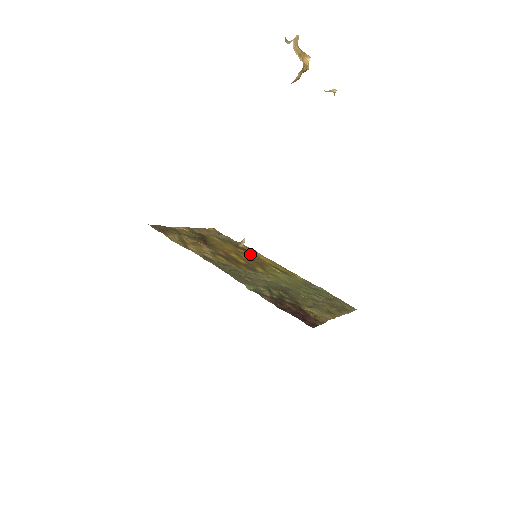
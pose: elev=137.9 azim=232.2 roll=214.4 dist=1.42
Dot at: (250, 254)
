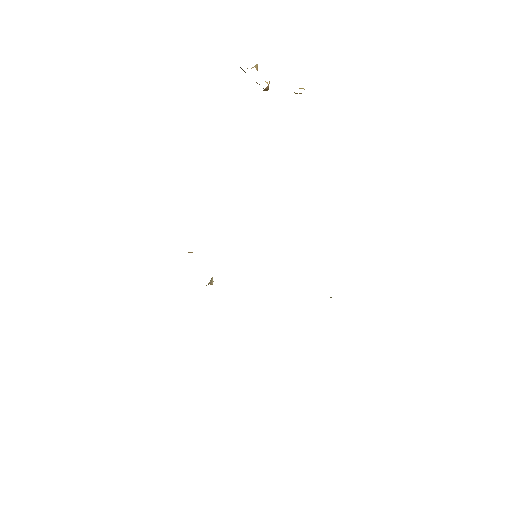
Dot at: occluded
